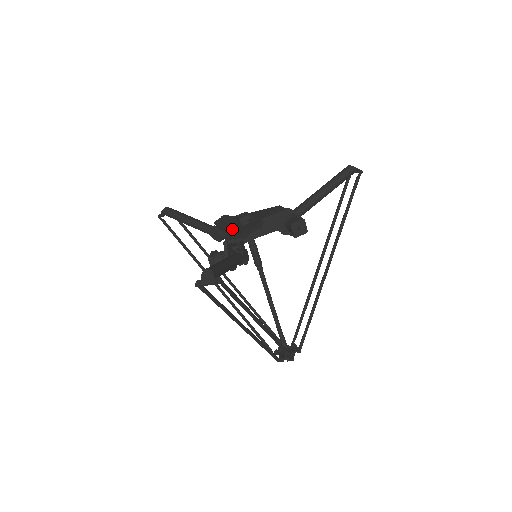
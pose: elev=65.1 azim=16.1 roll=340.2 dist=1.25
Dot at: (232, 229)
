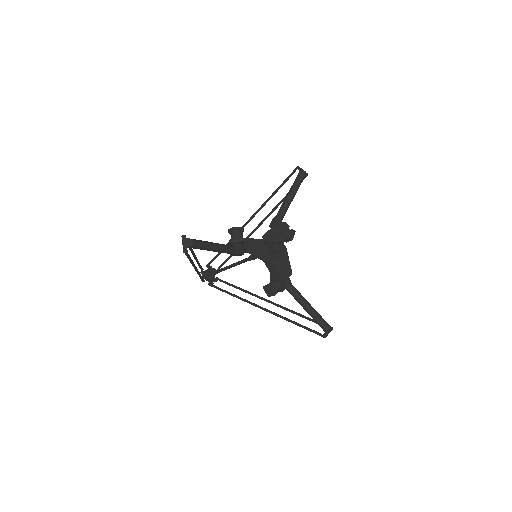
Dot at: (276, 263)
